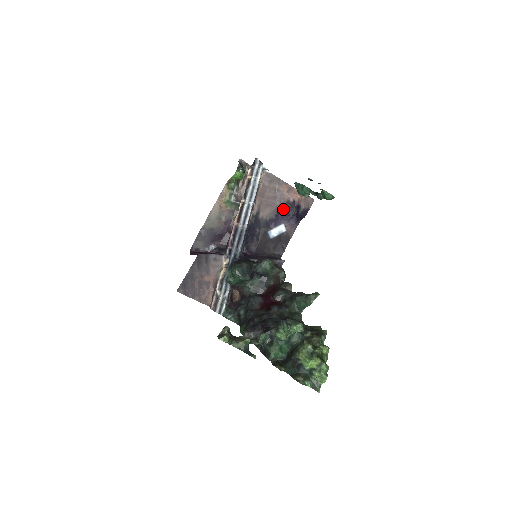
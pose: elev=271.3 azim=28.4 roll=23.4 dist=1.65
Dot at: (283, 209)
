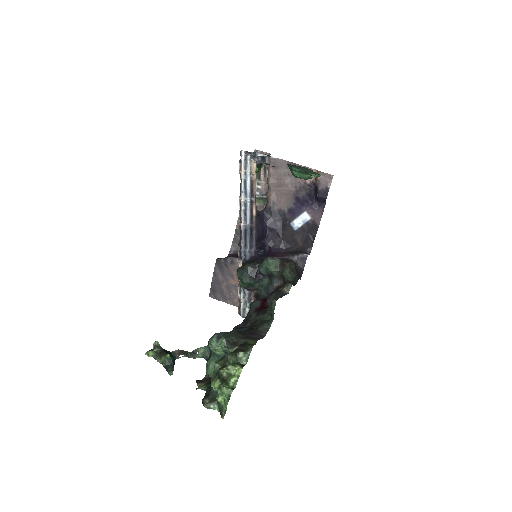
Dot at: (301, 195)
